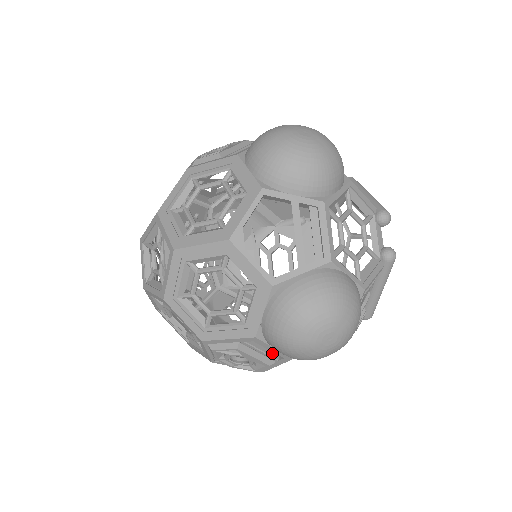
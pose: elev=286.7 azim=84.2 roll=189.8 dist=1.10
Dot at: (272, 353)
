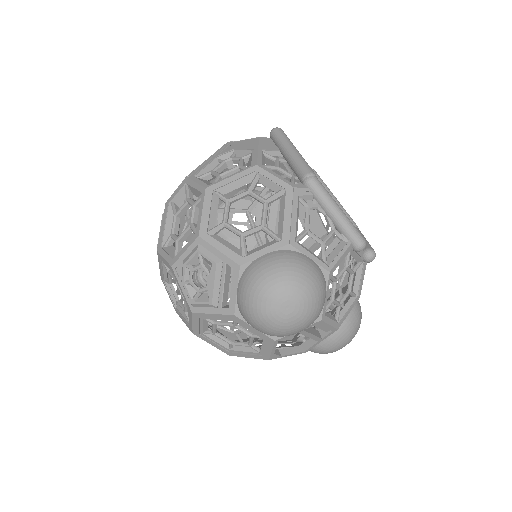
Dot at: occluded
